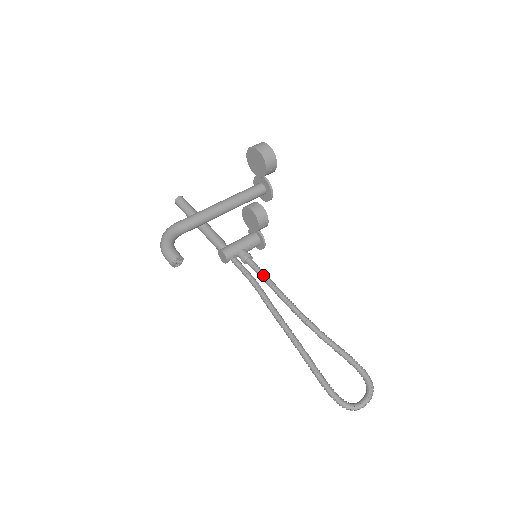
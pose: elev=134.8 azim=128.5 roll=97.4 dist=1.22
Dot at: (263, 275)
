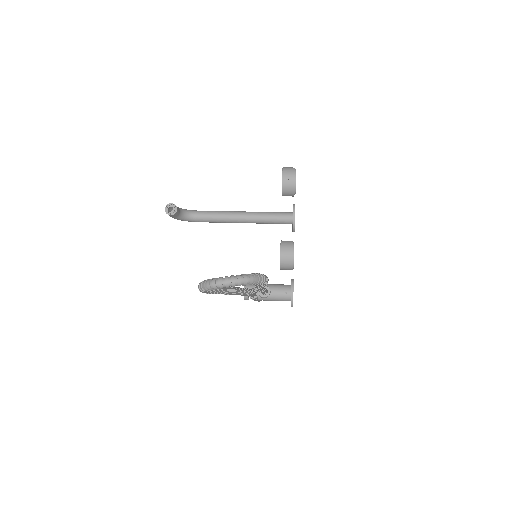
Dot at: occluded
